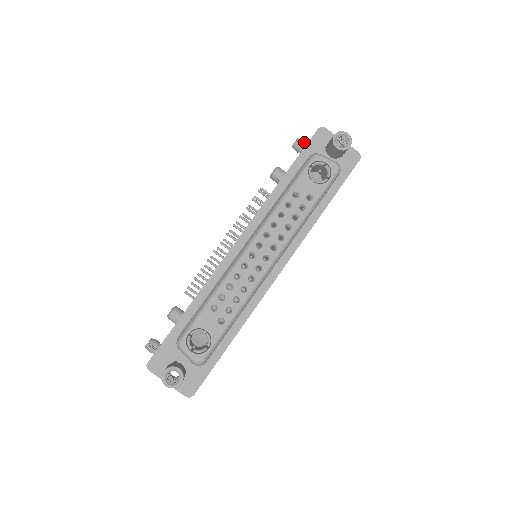
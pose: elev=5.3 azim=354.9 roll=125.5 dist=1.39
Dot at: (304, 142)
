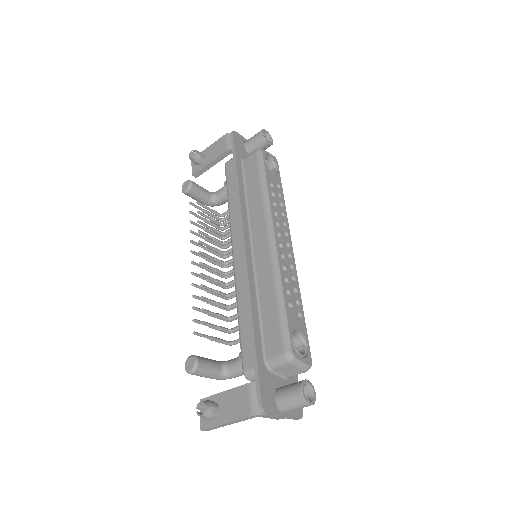
Dot at: occluded
